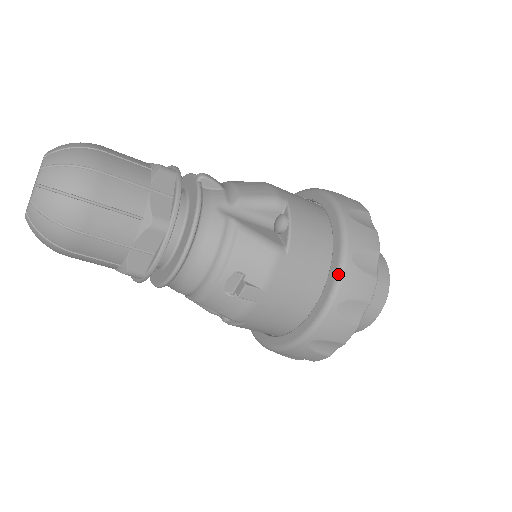
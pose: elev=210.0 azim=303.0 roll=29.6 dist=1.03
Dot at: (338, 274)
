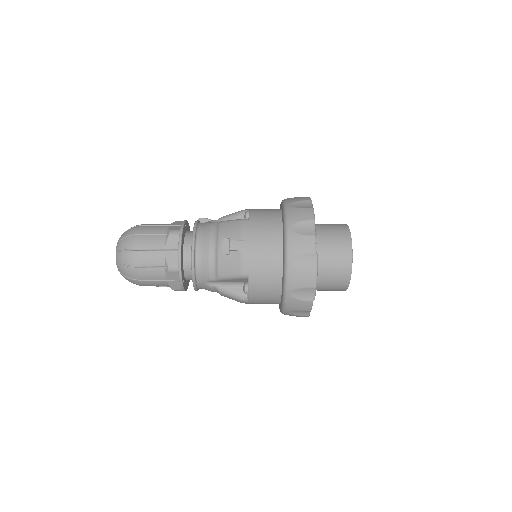
Dot at: (284, 215)
